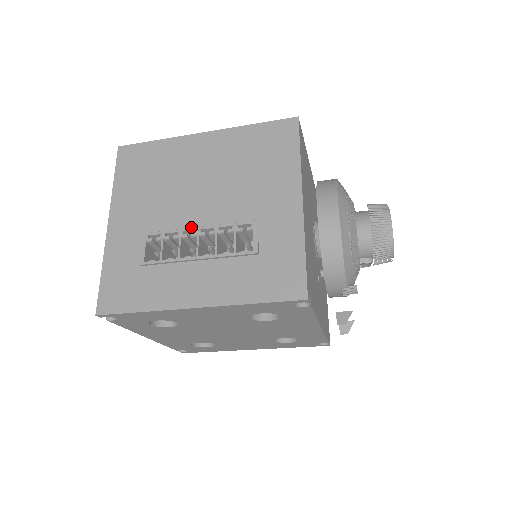
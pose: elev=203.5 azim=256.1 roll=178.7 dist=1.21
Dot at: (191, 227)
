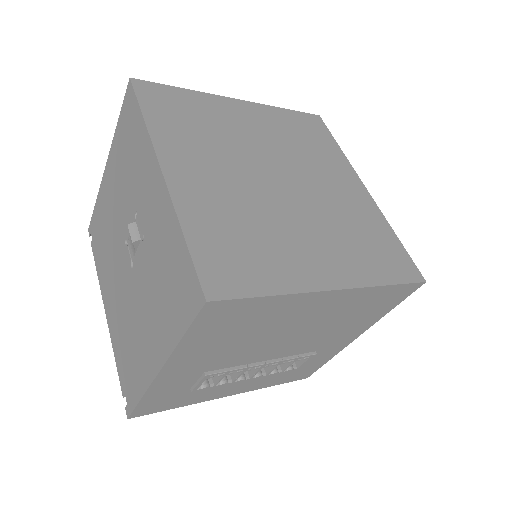
Dot at: (257, 362)
